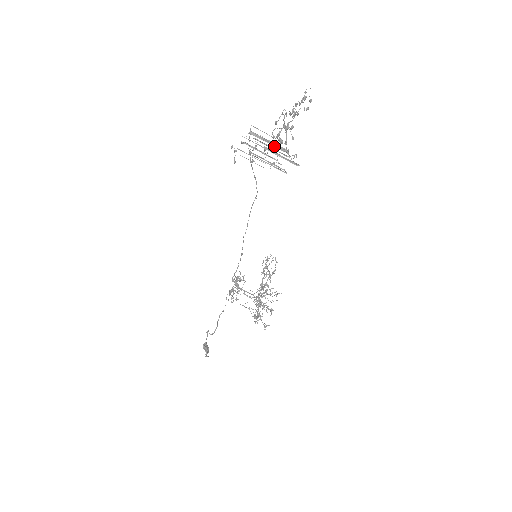
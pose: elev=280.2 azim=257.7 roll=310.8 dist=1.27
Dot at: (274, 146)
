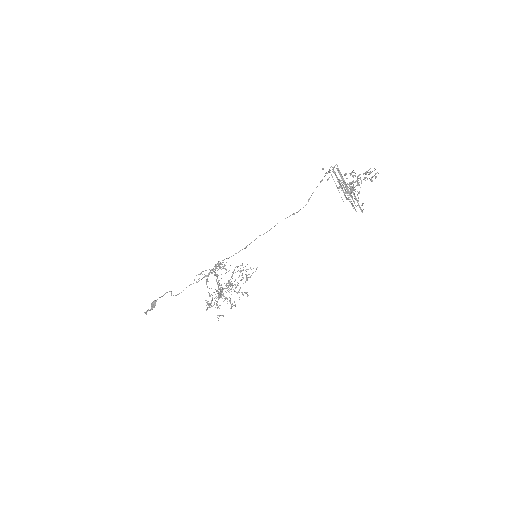
Dot at: occluded
